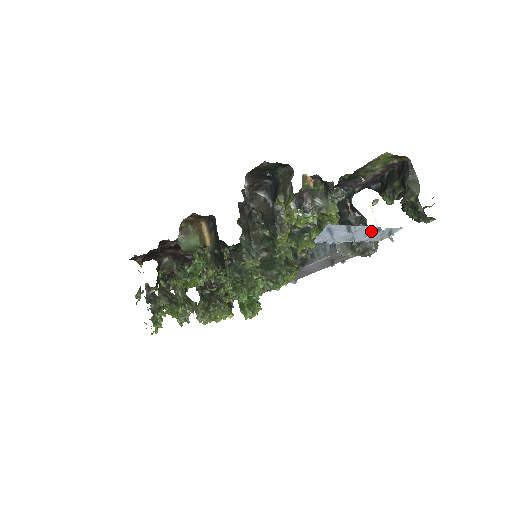
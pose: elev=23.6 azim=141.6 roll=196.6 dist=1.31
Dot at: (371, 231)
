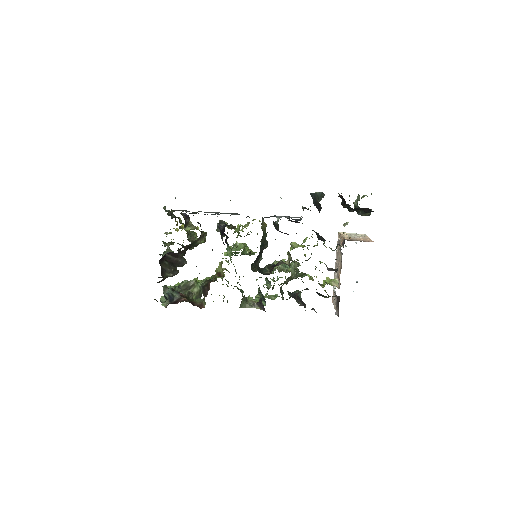
Dot at: occluded
